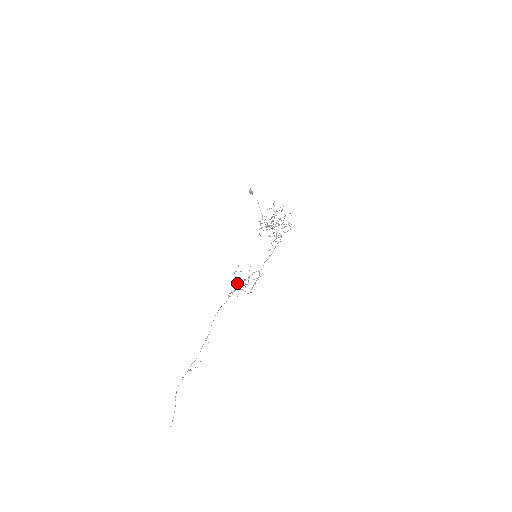
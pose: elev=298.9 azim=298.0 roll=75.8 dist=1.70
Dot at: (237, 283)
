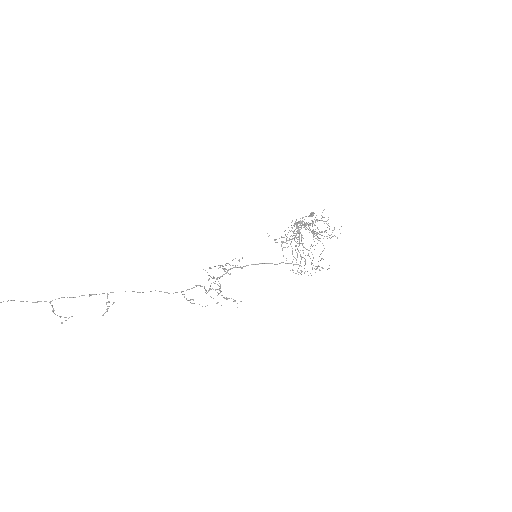
Dot at: (208, 275)
